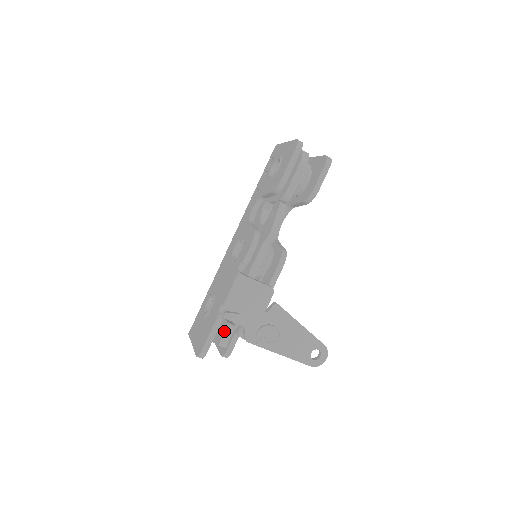
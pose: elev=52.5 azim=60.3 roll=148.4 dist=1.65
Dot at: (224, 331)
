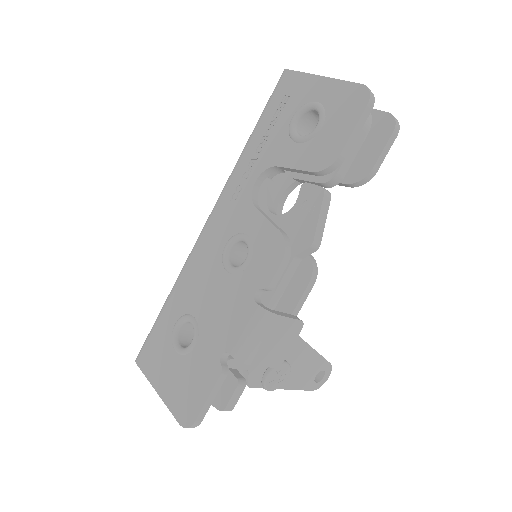
Dot at: (231, 392)
